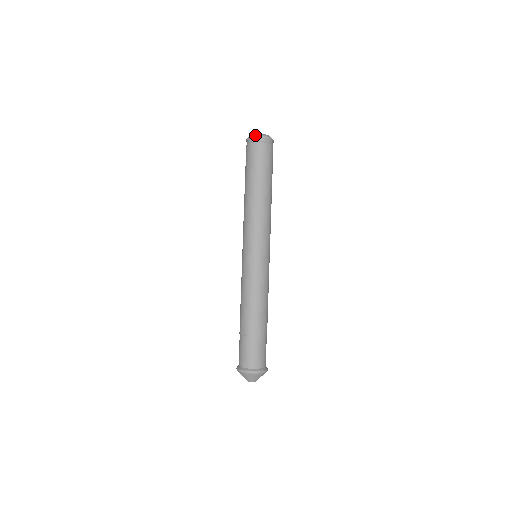
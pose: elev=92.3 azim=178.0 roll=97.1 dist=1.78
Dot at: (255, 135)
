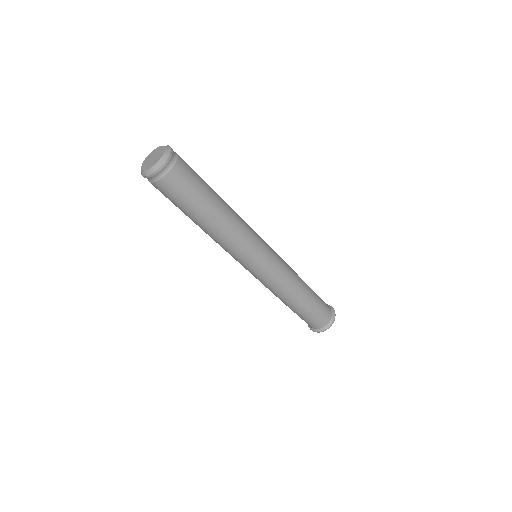
Dot at: (142, 175)
